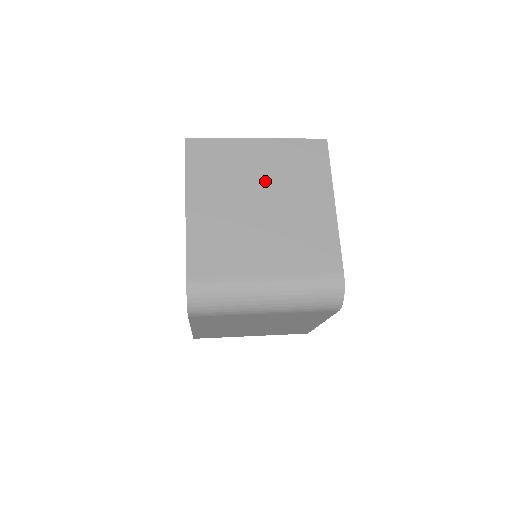
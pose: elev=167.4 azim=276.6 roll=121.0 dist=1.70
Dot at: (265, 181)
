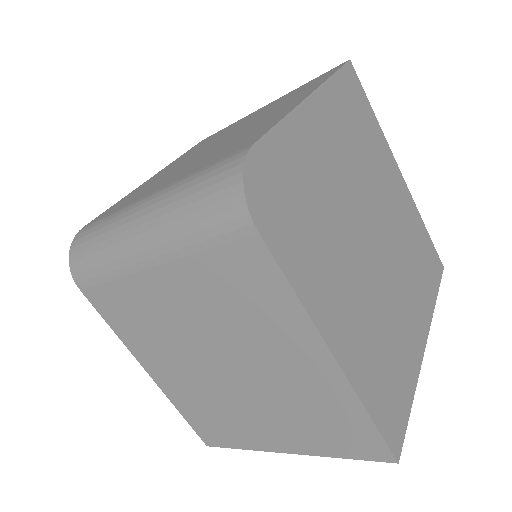
Dot at: (242, 125)
